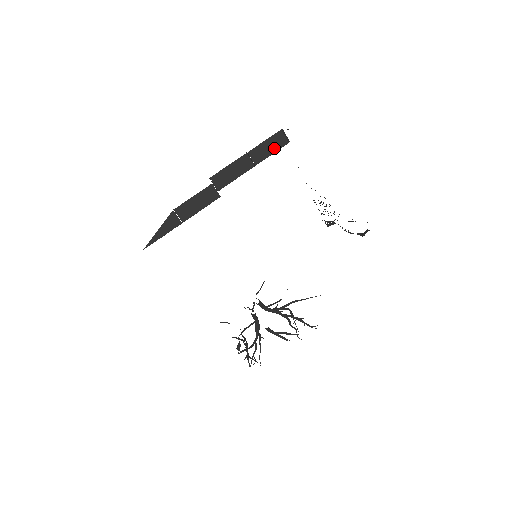
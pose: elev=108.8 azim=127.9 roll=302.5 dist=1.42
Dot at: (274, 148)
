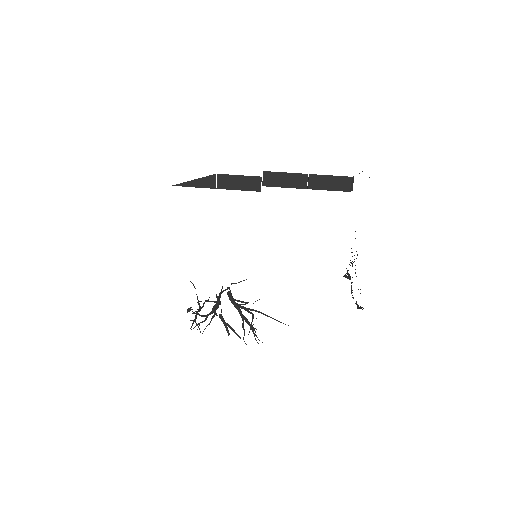
Dot at: (334, 187)
